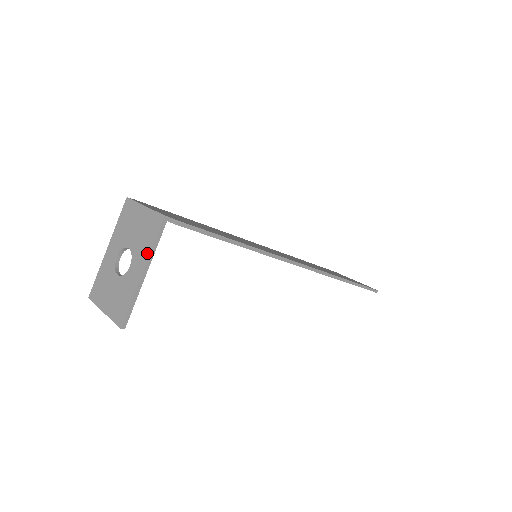
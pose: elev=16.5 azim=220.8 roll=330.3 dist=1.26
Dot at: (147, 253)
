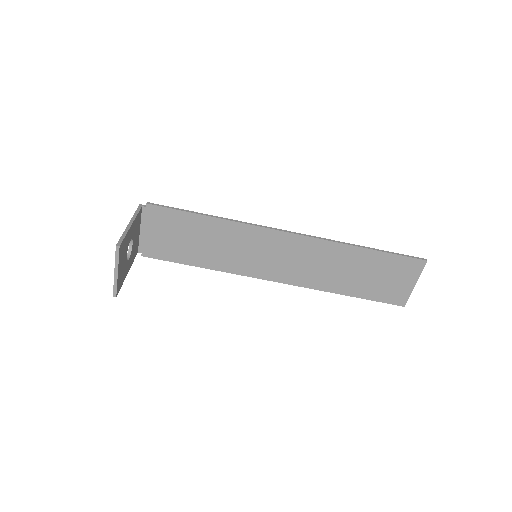
Dot at: occluded
